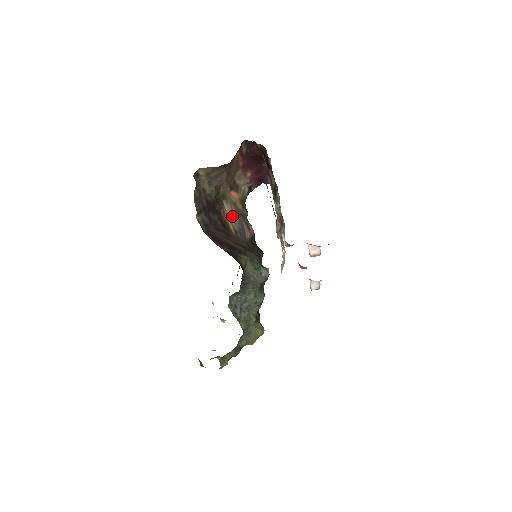
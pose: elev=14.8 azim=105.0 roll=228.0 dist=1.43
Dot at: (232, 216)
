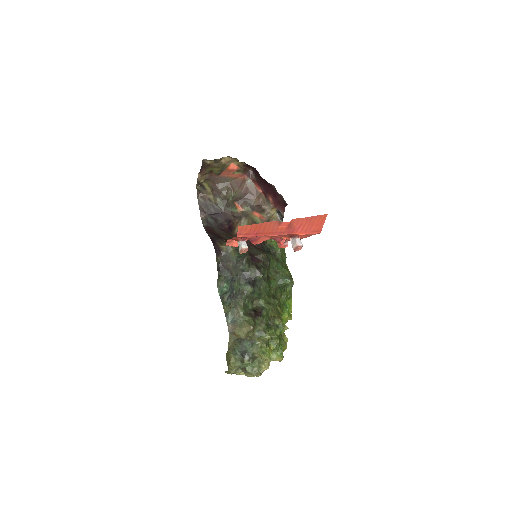
Dot at: occluded
